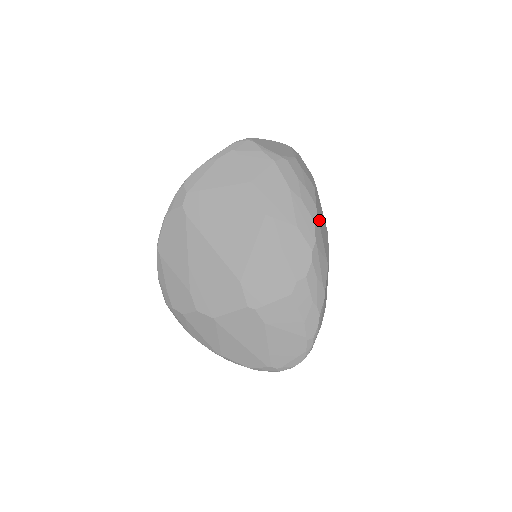
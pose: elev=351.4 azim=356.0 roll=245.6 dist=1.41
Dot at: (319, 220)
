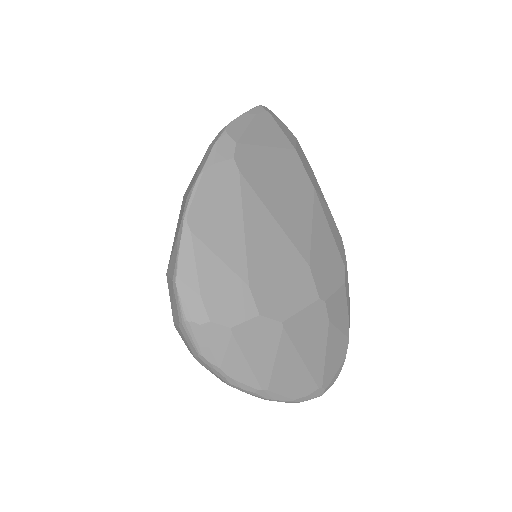
Dot at: occluded
